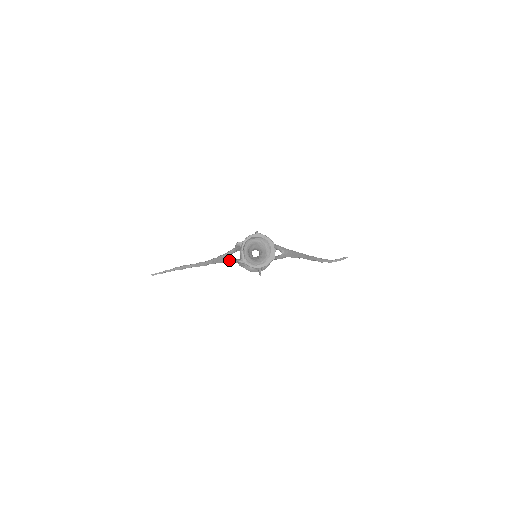
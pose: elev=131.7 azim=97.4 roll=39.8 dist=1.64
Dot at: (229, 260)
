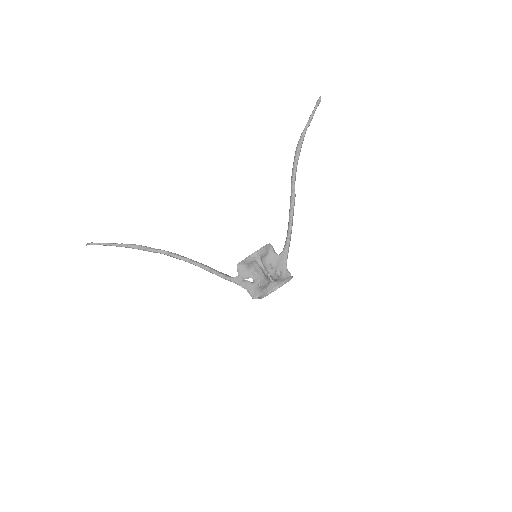
Dot at: occluded
